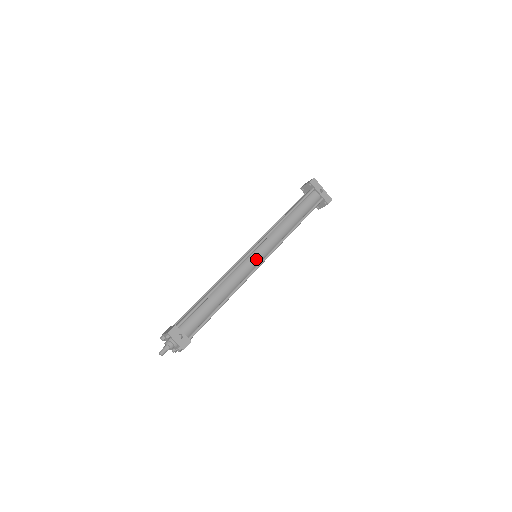
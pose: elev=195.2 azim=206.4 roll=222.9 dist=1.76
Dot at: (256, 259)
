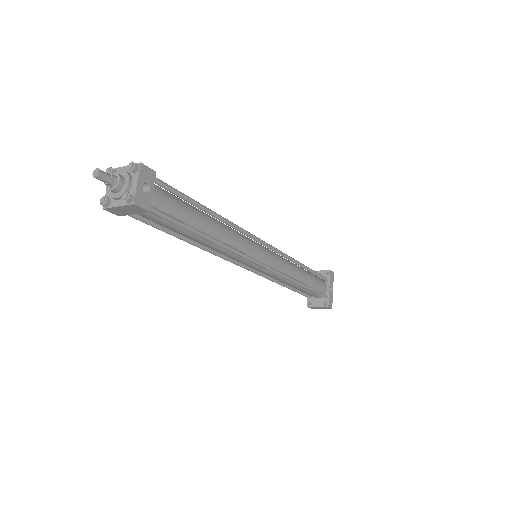
Dot at: (261, 254)
